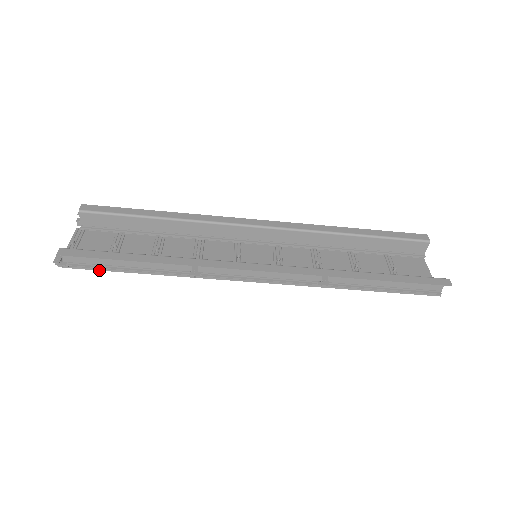
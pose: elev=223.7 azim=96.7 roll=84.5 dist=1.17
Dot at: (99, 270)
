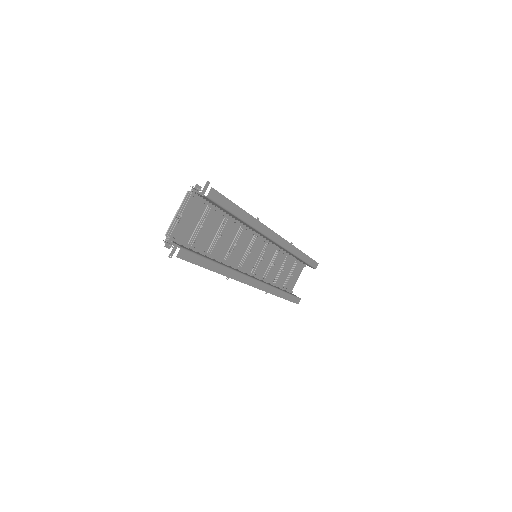
Dot at: occluded
